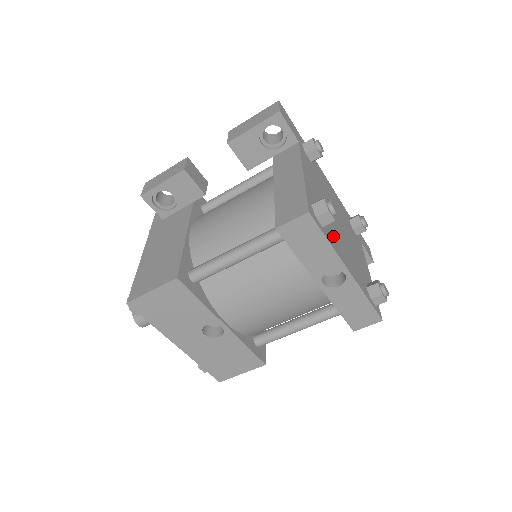
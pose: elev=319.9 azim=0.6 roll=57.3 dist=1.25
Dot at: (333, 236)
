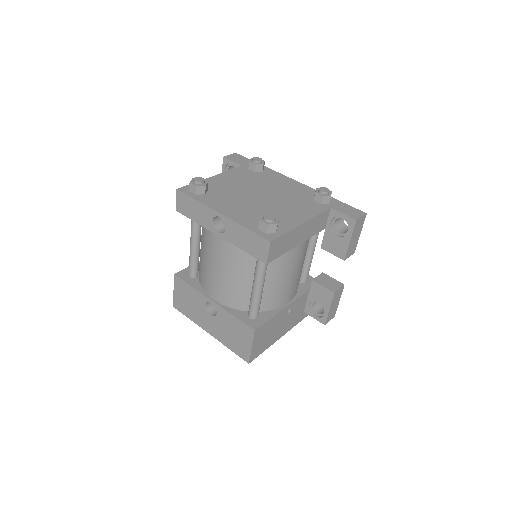
Dot at: (218, 199)
